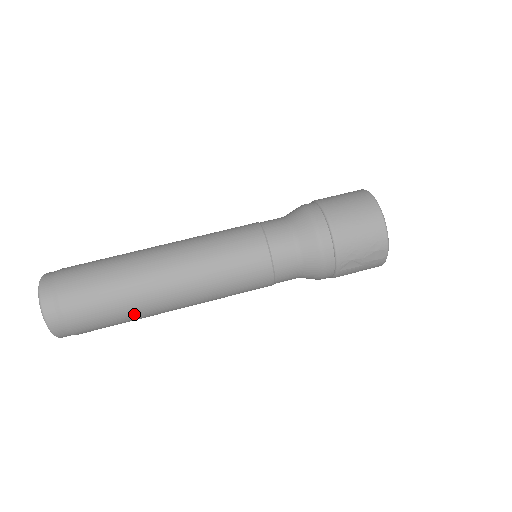
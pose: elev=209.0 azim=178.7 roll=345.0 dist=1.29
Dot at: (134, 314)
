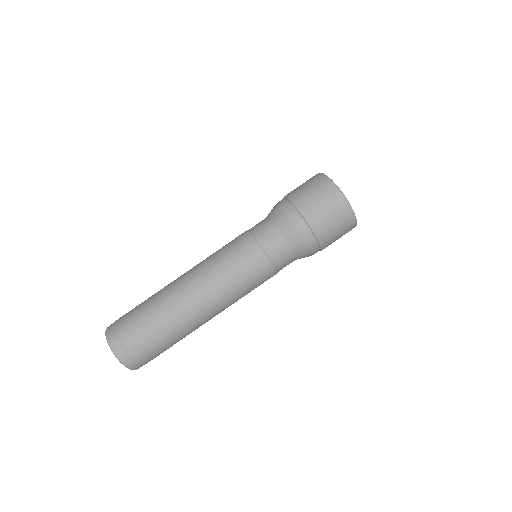
Dot at: (169, 321)
